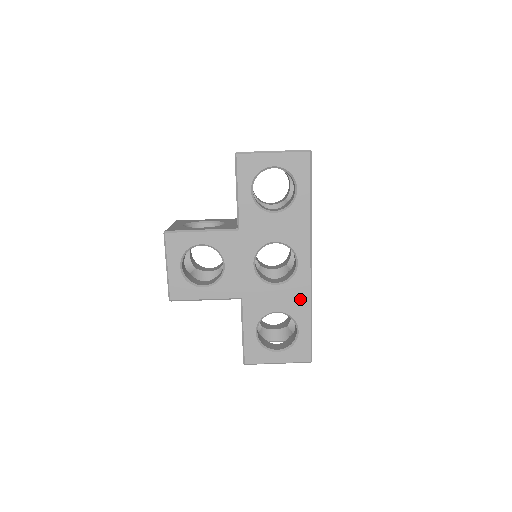
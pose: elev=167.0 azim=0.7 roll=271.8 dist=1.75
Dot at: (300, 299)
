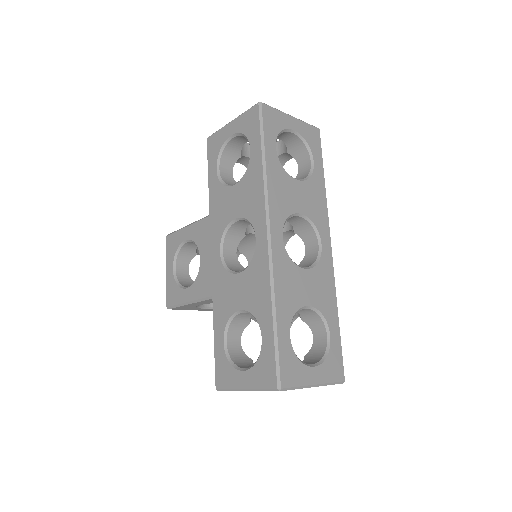
Dot at: (260, 289)
